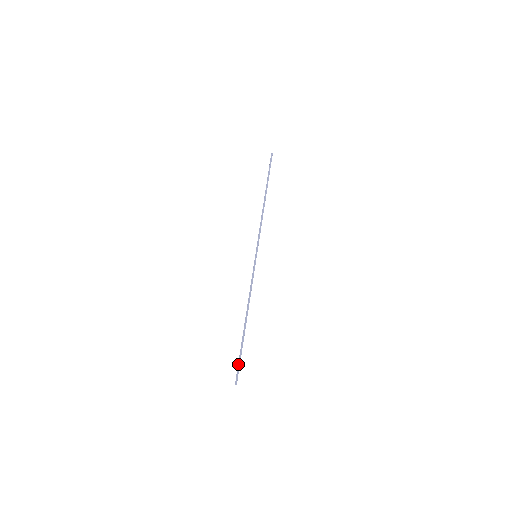
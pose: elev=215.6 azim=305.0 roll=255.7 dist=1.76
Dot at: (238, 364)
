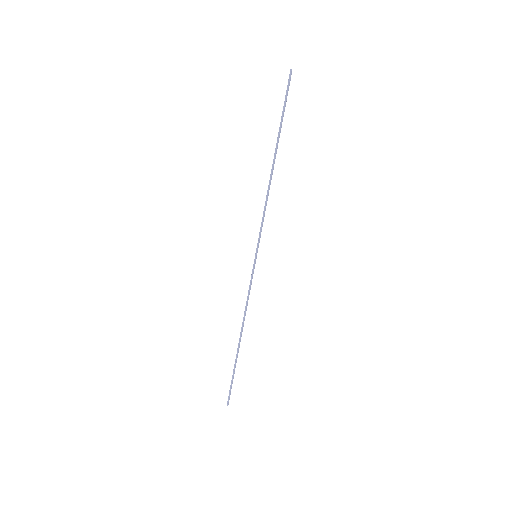
Dot at: (231, 387)
